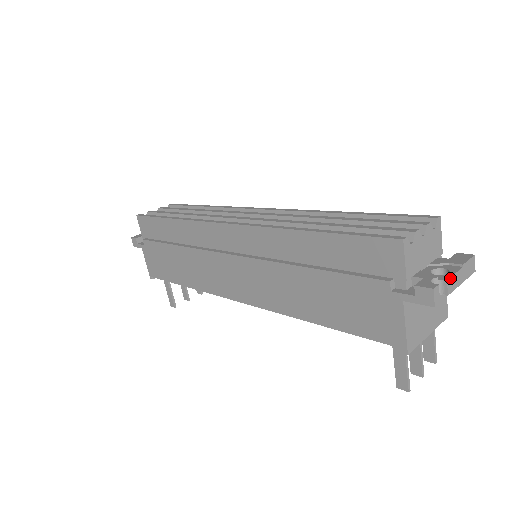
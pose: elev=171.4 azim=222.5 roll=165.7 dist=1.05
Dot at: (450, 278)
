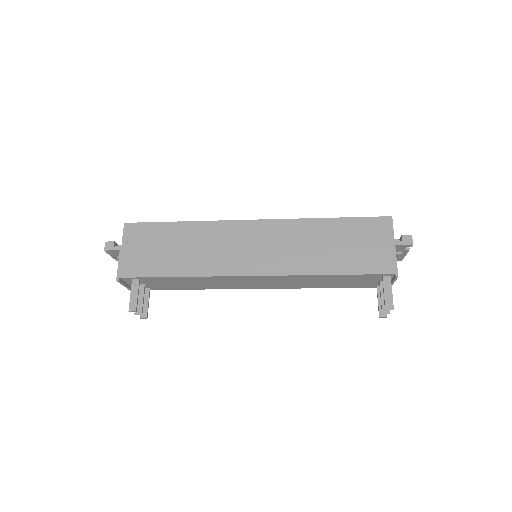
Dot at: occluded
